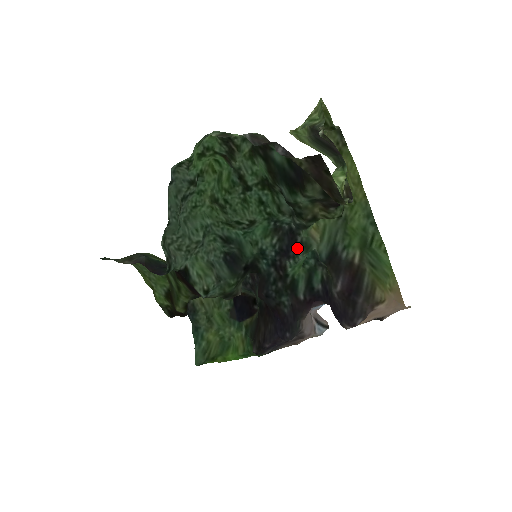
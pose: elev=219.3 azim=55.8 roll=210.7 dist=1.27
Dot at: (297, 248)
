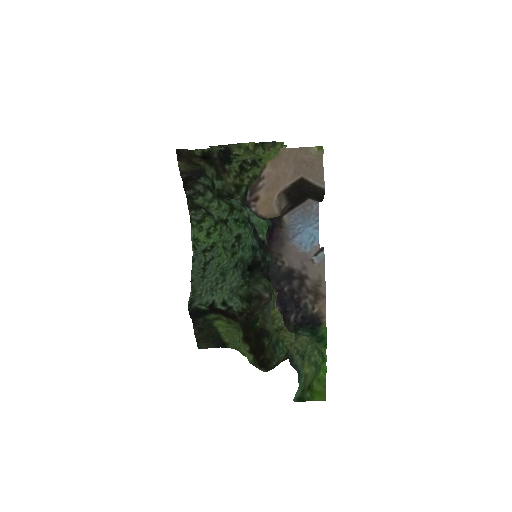
Dot at: occluded
